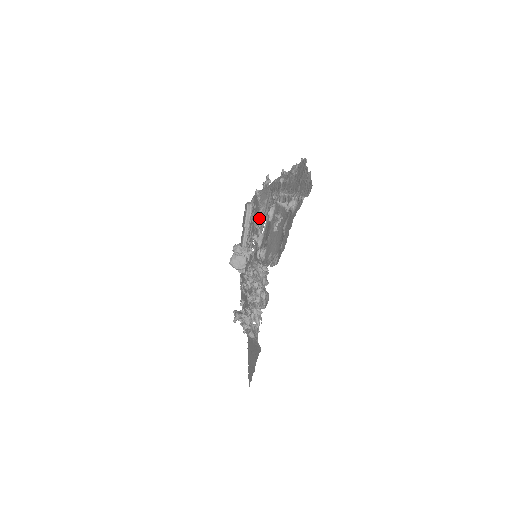
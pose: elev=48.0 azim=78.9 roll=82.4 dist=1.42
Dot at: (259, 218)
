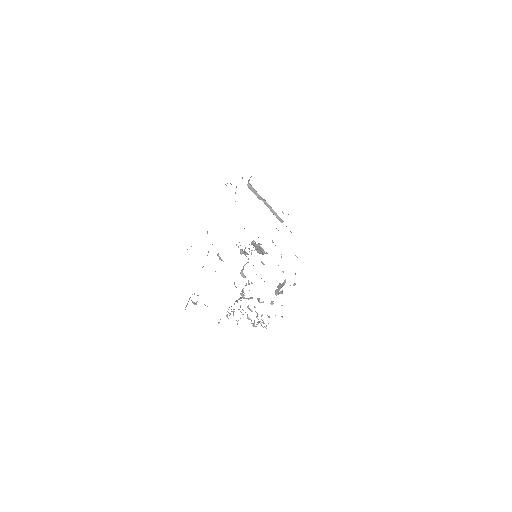
Dot at: occluded
